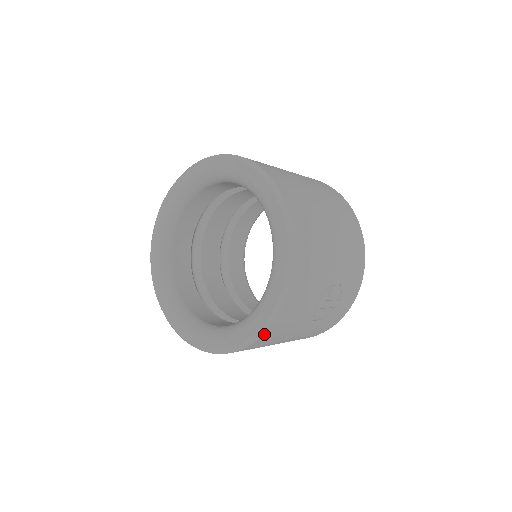
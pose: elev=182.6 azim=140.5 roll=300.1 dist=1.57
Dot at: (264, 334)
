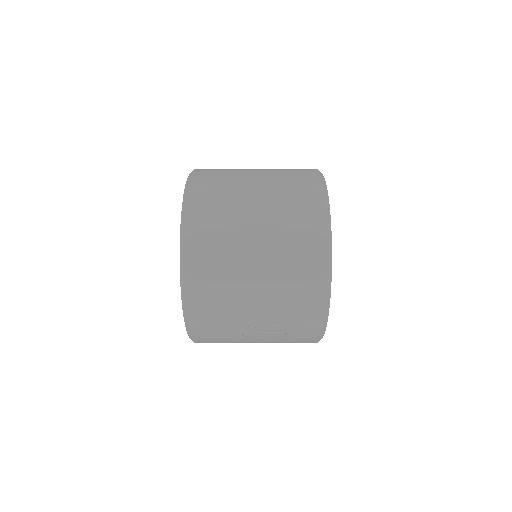
Dot at: (195, 342)
